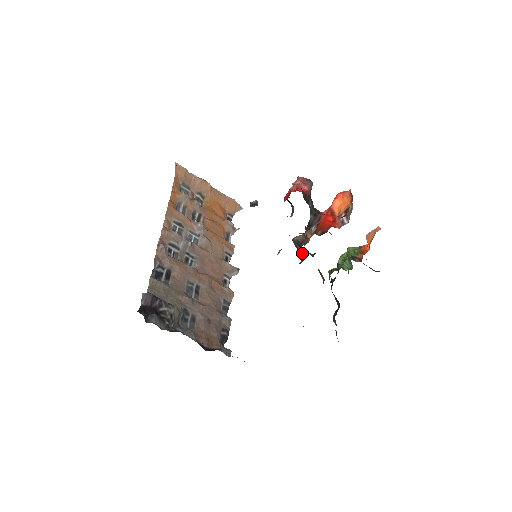
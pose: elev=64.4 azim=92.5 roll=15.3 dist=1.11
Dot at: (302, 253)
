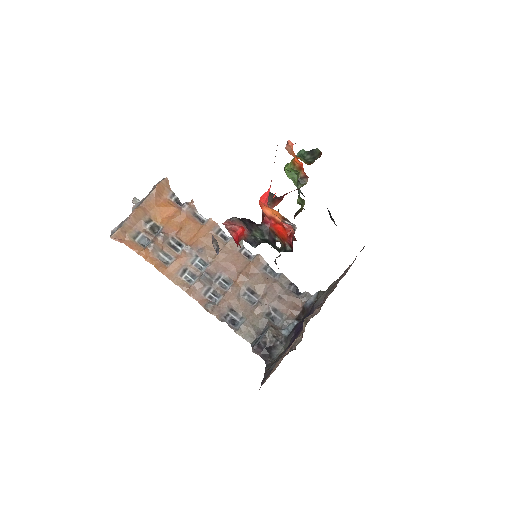
Dot at: occluded
